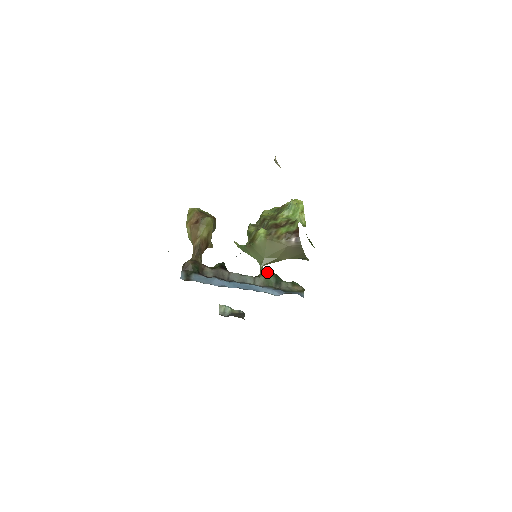
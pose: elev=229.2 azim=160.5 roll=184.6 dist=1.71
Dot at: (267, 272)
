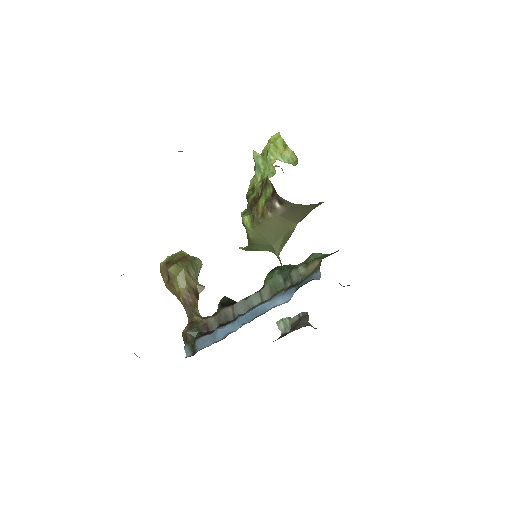
Dot at: (268, 274)
